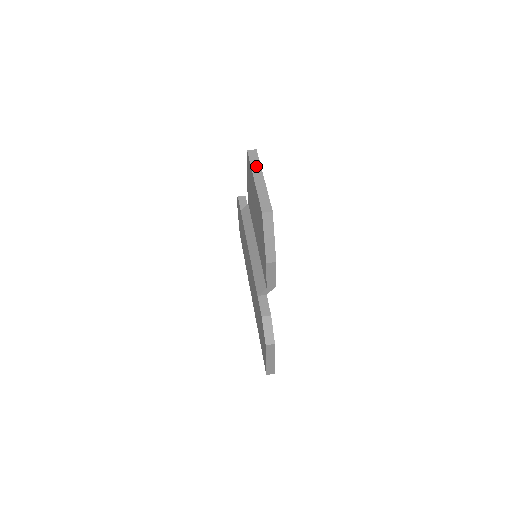
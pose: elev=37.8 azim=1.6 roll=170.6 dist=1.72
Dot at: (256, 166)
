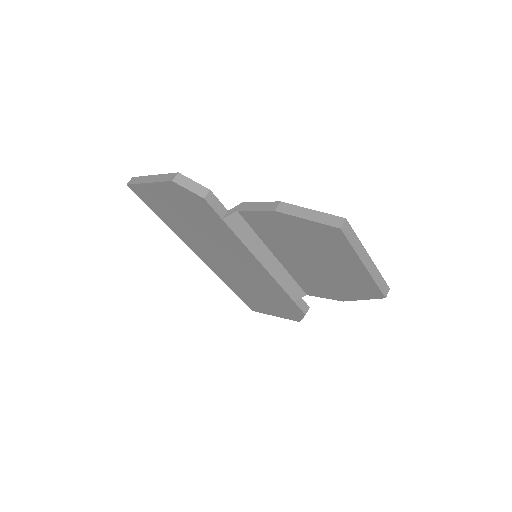
Dot at: (358, 246)
